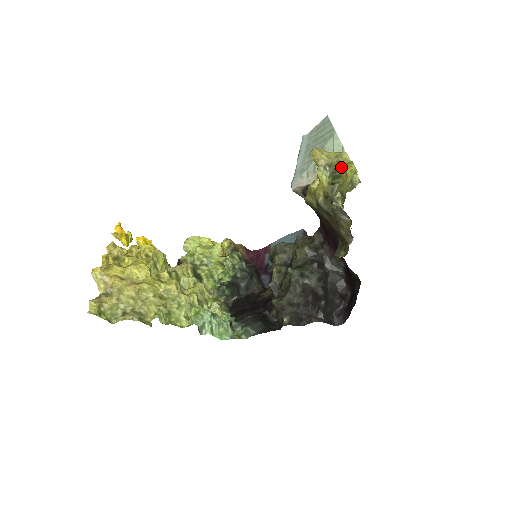
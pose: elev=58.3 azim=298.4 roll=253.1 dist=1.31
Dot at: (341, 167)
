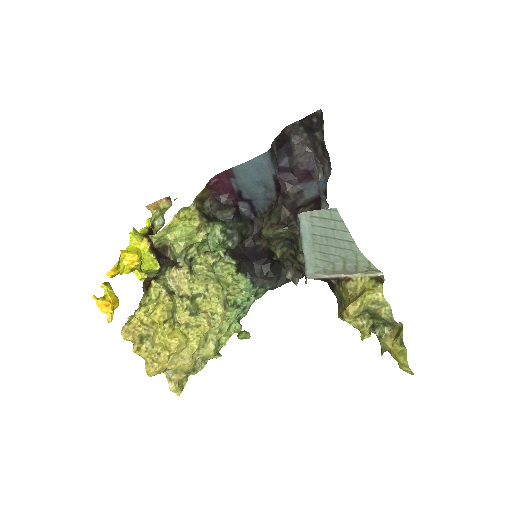
Dot at: (381, 317)
